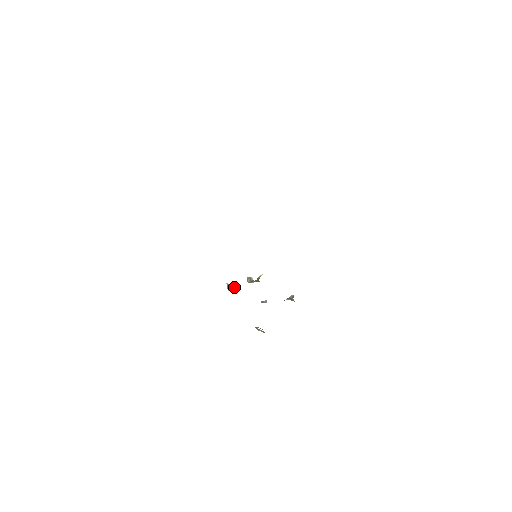
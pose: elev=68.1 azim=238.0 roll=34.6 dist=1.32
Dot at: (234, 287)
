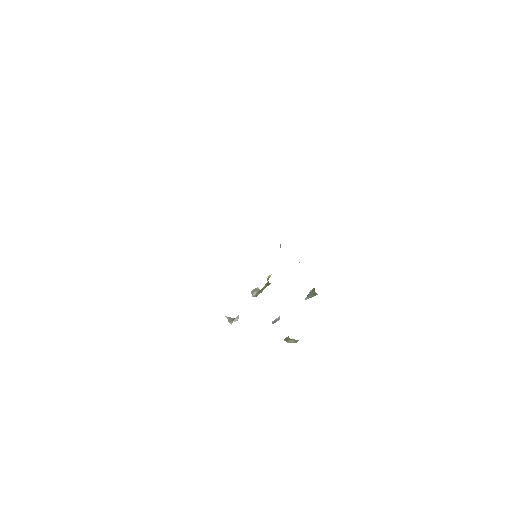
Dot at: occluded
